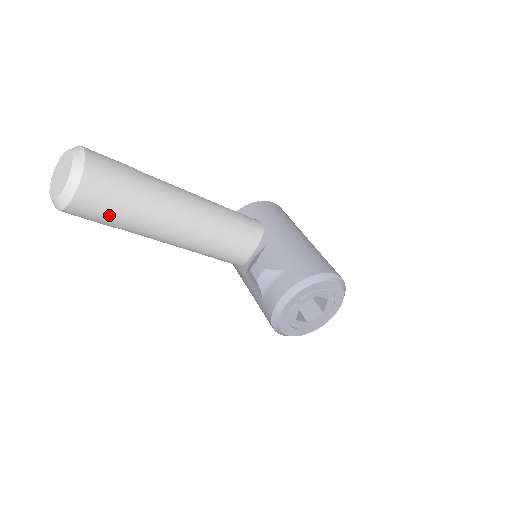
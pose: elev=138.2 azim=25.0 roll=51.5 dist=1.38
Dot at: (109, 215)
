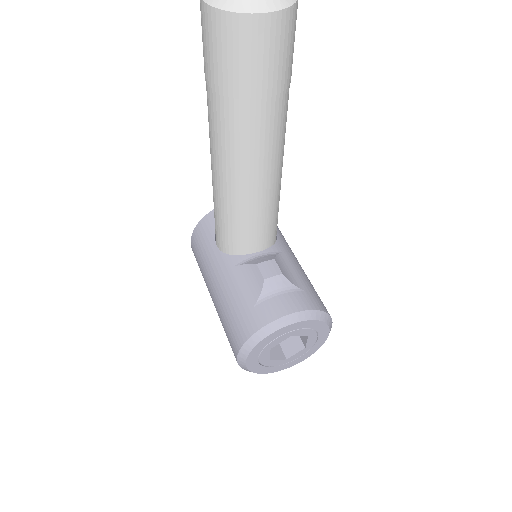
Dot at: (253, 74)
